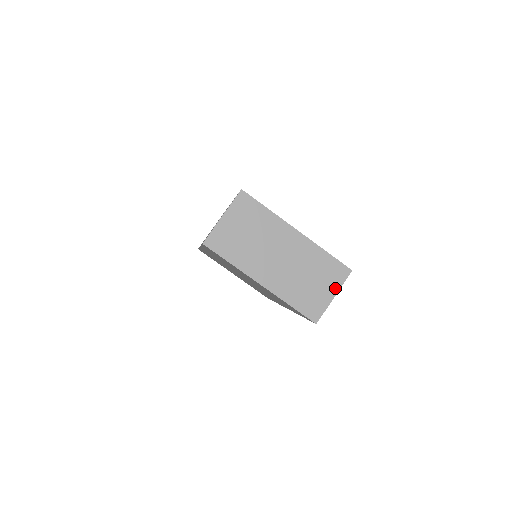
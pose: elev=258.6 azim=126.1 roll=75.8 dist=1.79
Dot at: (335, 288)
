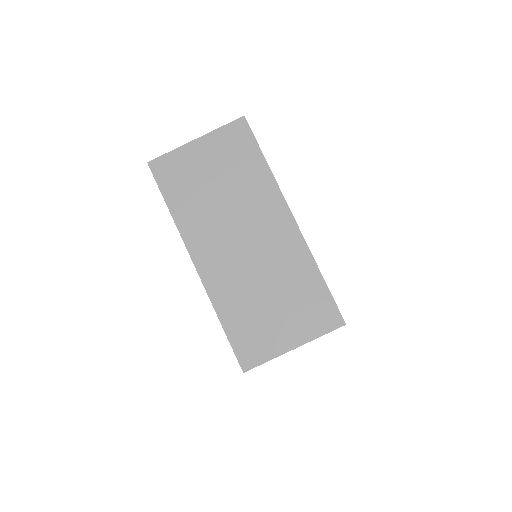
Dot at: (303, 335)
